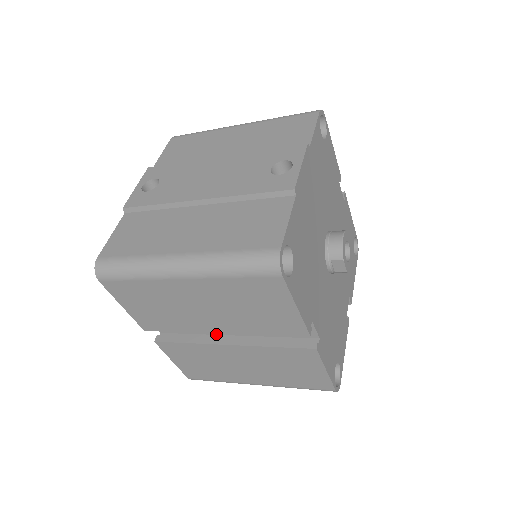
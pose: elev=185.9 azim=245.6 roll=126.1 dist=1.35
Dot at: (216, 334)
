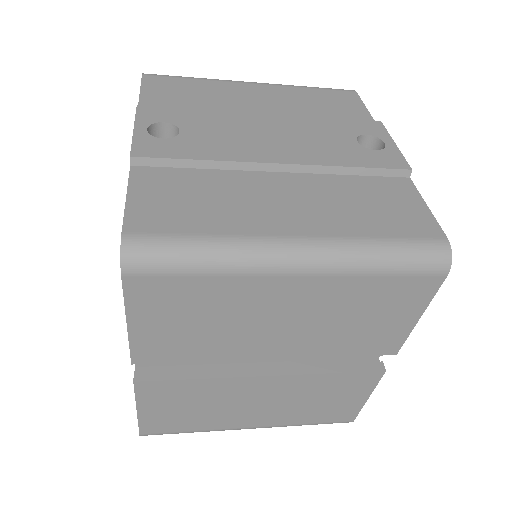
Dot at: (236, 362)
